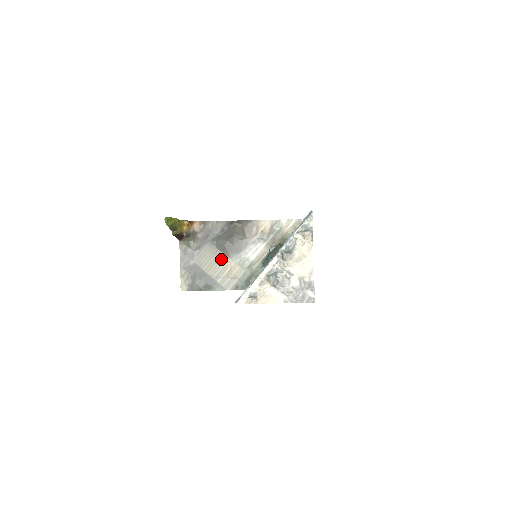
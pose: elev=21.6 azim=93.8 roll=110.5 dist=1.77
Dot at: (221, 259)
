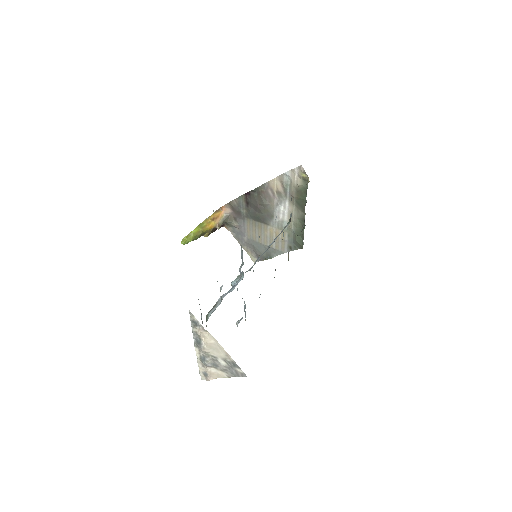
Dot at: (263, 229)
